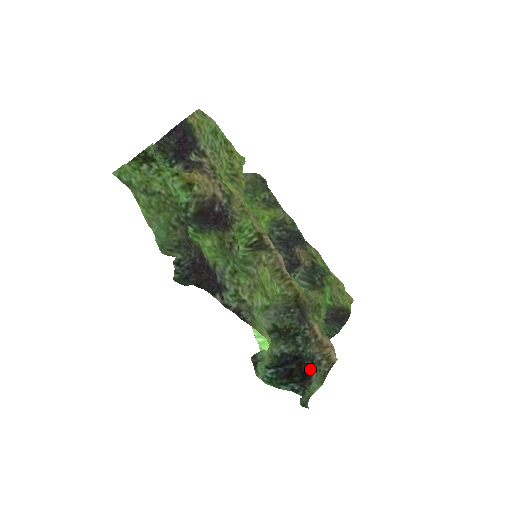
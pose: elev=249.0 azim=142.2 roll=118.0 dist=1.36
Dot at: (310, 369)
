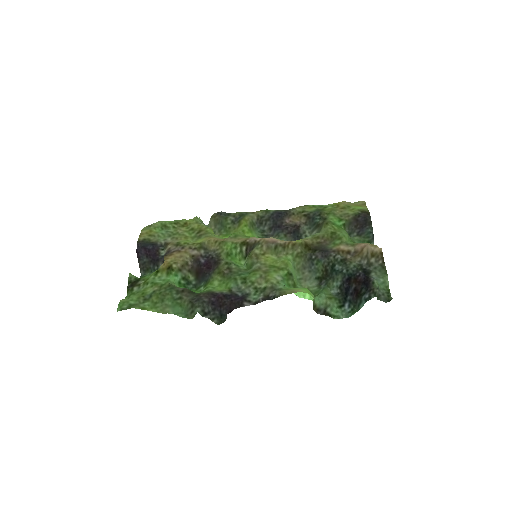
Dot at: (365, 275)
